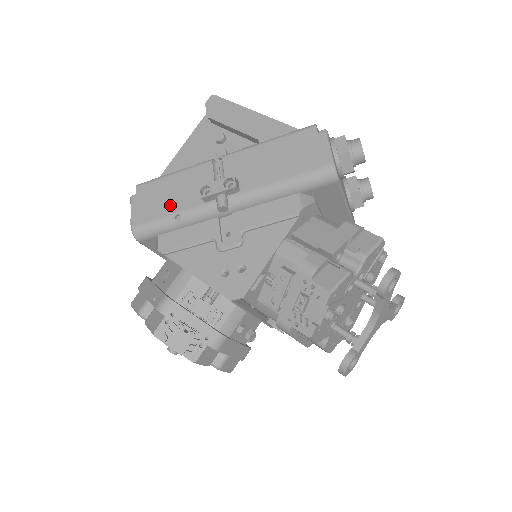
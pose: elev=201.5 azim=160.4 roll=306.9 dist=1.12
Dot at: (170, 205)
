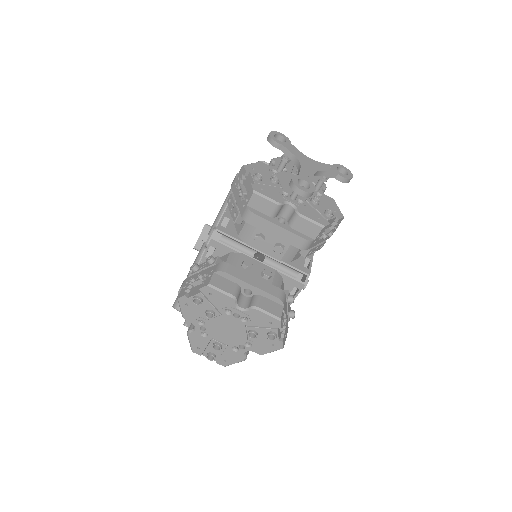
Dot at: occluded
